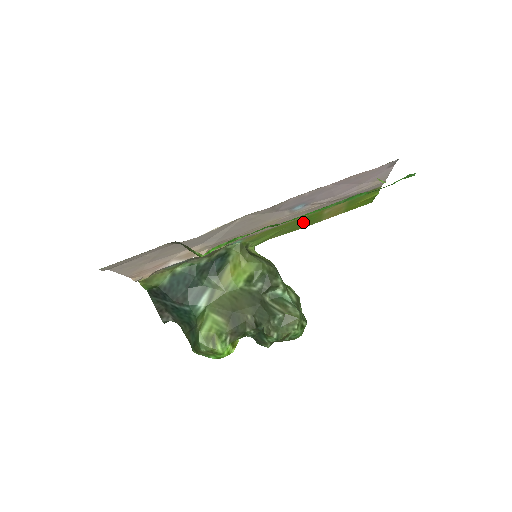
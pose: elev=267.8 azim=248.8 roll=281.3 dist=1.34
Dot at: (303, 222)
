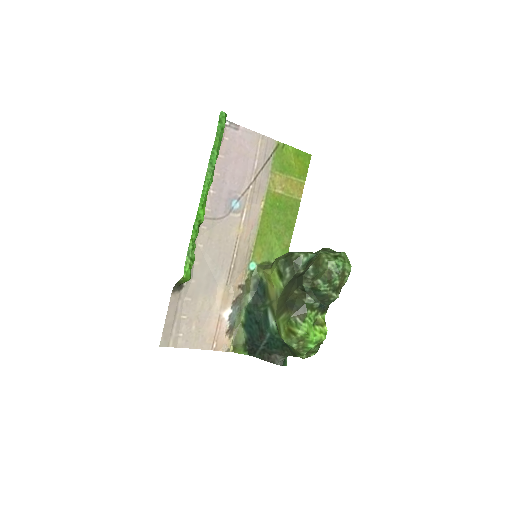
Dot at: (280, 213)
